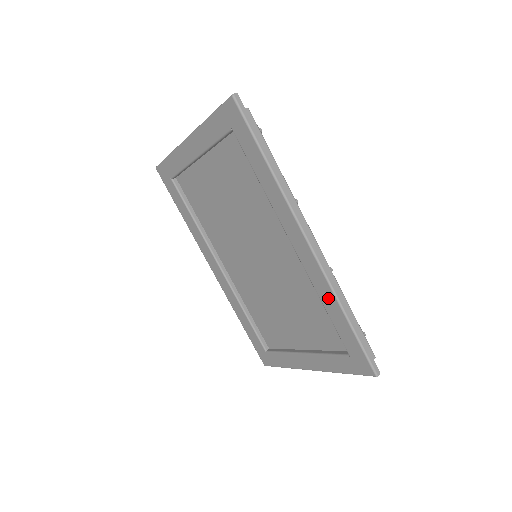
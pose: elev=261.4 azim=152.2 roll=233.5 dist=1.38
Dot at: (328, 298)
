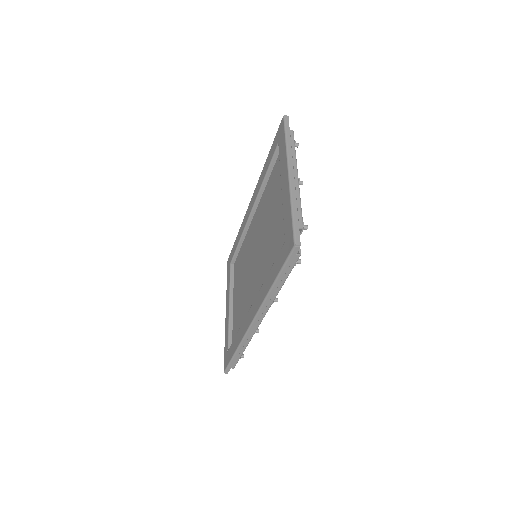
Dot at: (239, 337)
